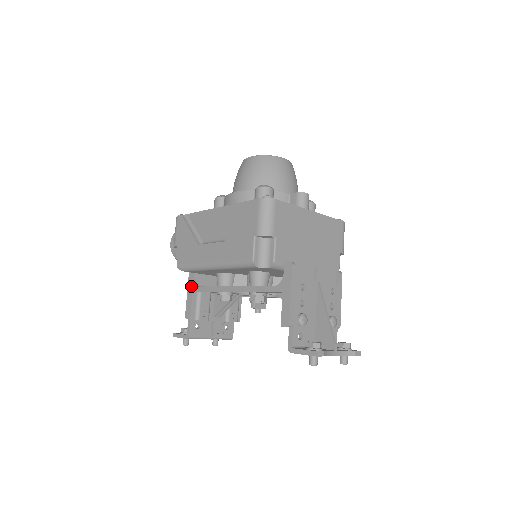
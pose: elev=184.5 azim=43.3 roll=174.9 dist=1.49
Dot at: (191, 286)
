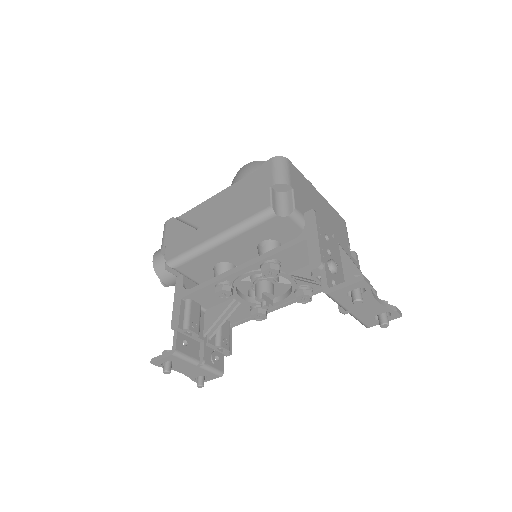
Dot at: (179, 293)
